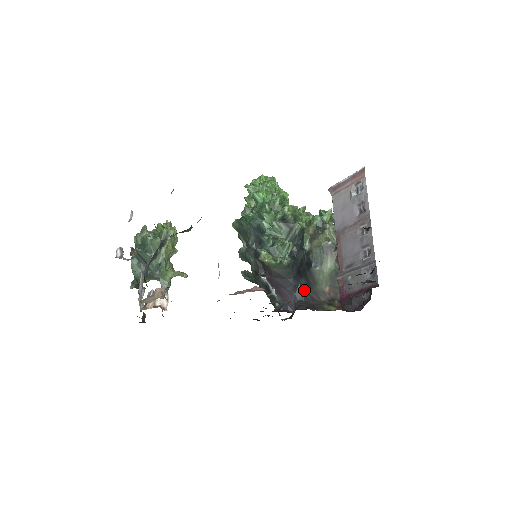
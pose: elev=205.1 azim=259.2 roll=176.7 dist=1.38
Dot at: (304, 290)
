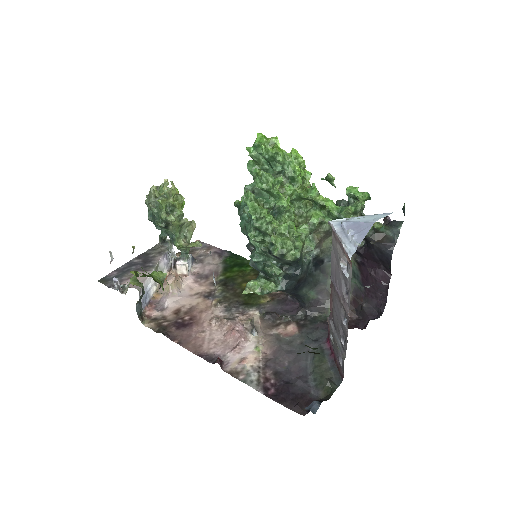
Dot at: (306, 296)
